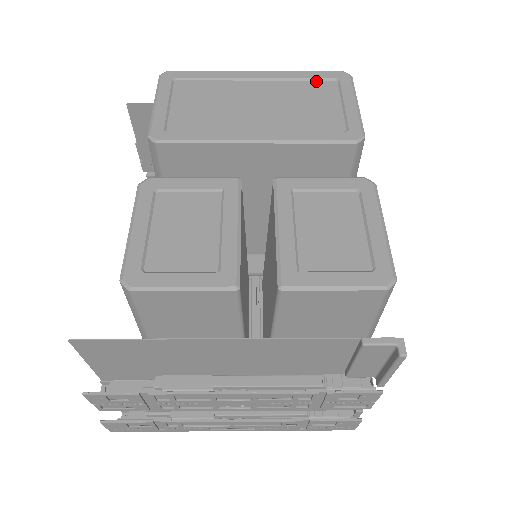
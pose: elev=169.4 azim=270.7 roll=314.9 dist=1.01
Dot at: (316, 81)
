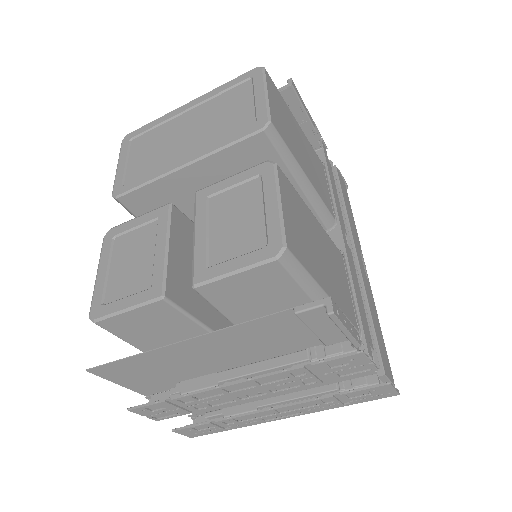
Dot at: (234, 88)
